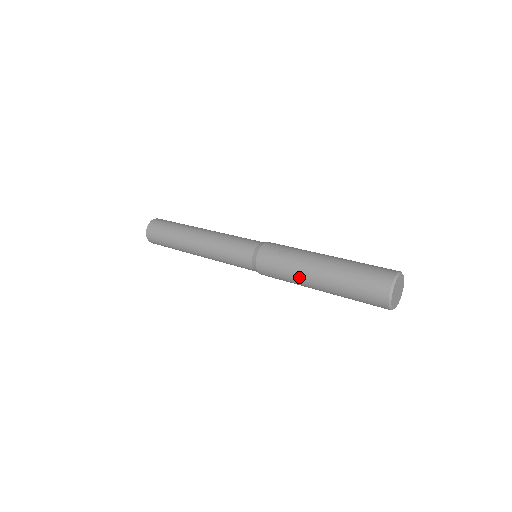
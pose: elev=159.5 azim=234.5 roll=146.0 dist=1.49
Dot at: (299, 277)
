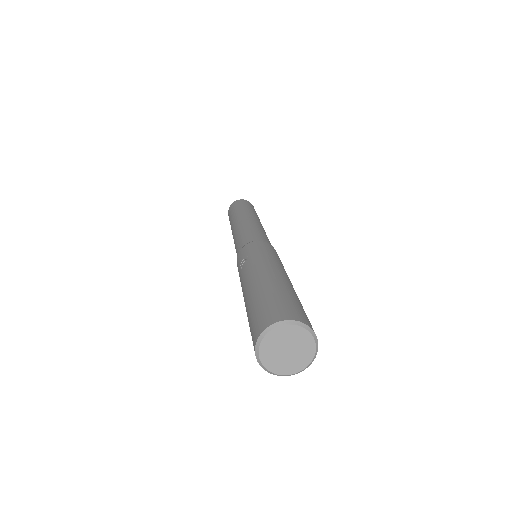
Dot at: occluded
